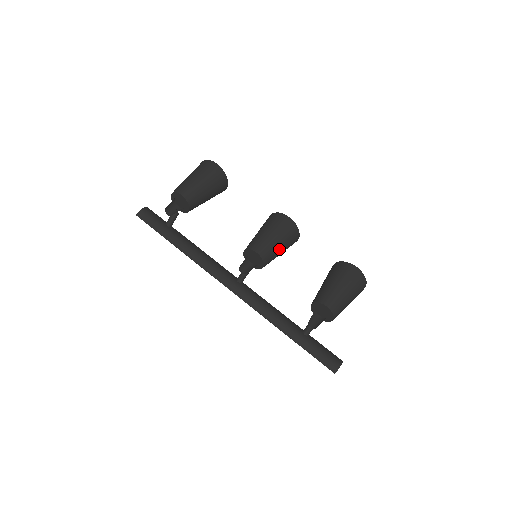
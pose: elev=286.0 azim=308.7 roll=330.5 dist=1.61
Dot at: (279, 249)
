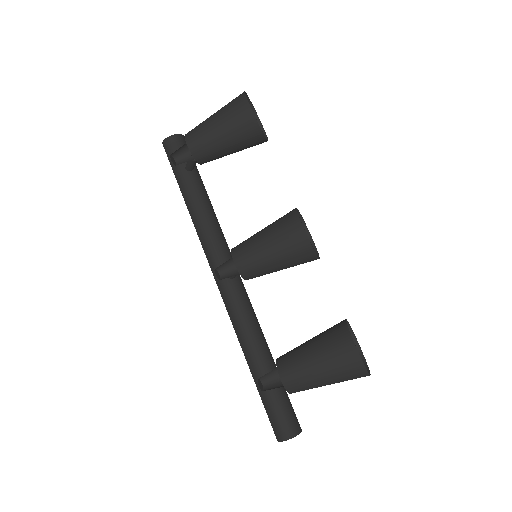
Dot at: (273, 267)
